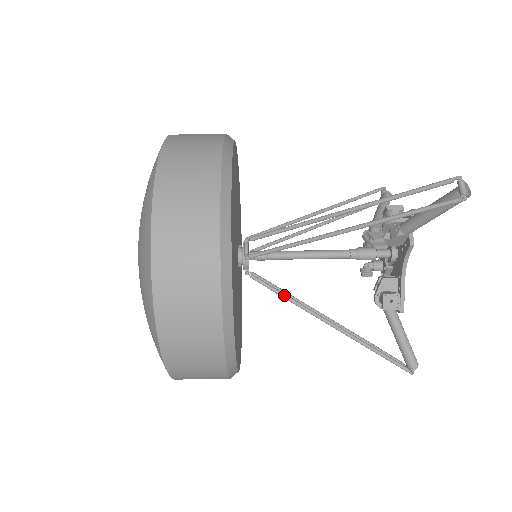
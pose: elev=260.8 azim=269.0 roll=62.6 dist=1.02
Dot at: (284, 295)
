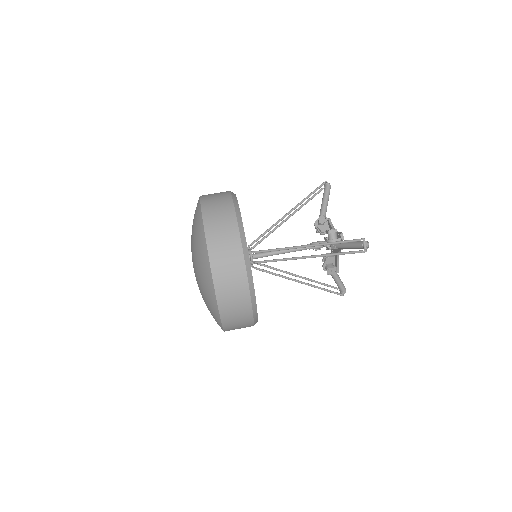
Dot at: (274, 274)
